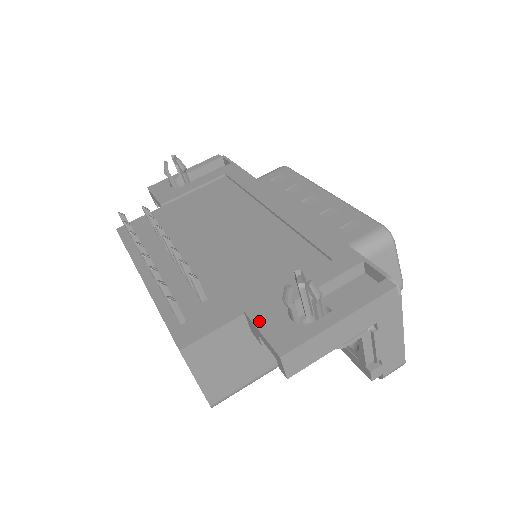
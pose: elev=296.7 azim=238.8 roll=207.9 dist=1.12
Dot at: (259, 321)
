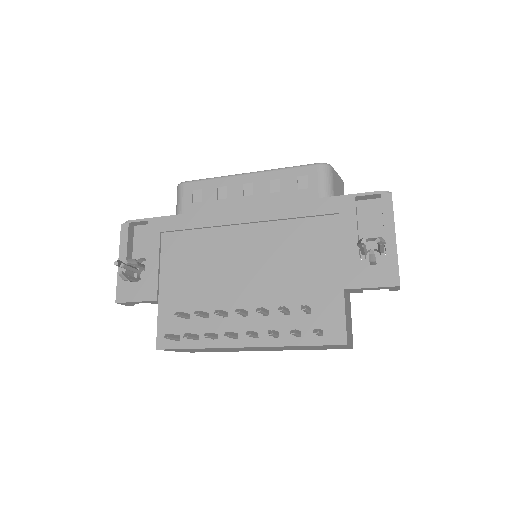
Dot at: (361, 284)
